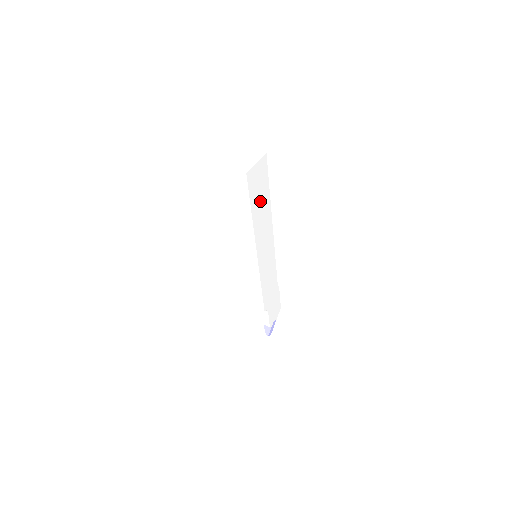
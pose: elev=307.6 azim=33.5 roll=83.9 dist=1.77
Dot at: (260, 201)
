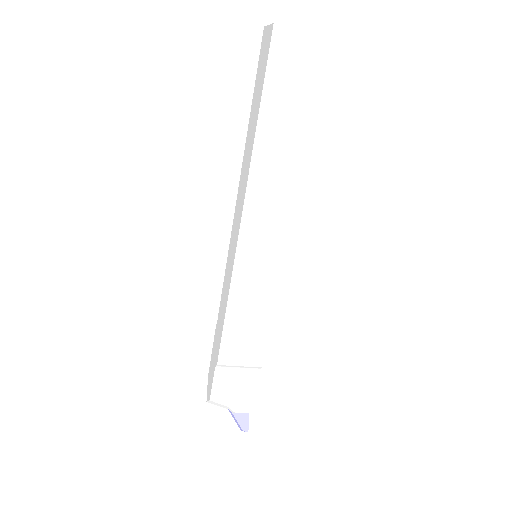
Dot at: occluded
